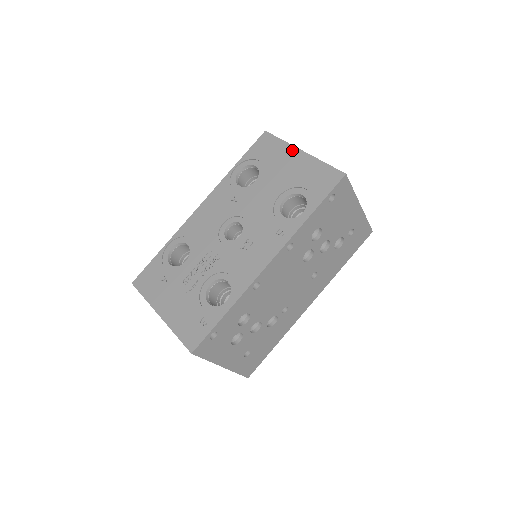
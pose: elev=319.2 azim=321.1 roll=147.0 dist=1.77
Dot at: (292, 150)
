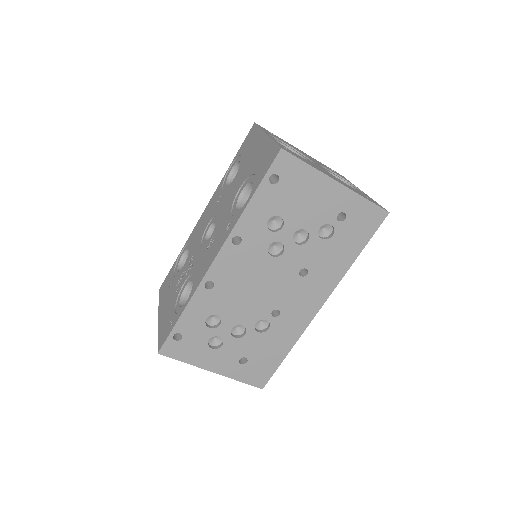
Dot at: (261, 136)
